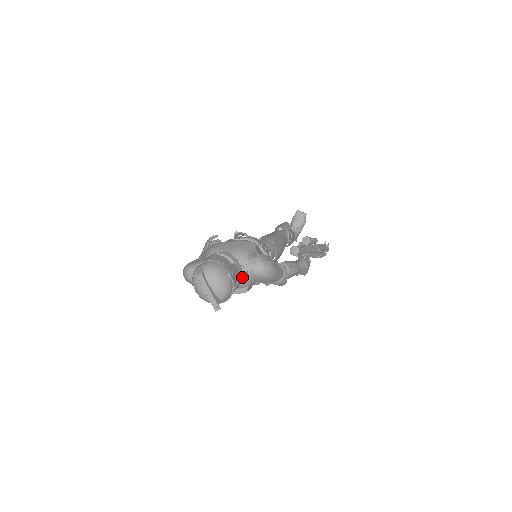
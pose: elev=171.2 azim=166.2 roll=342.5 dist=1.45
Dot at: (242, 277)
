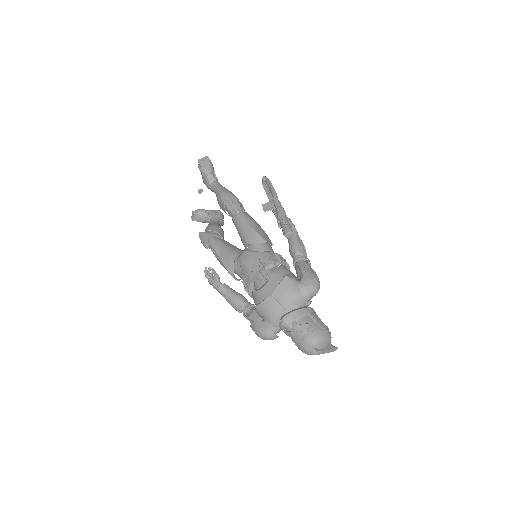
Dot at: occluded
